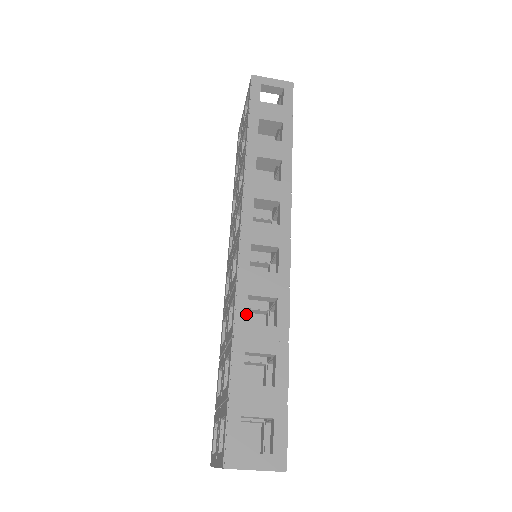
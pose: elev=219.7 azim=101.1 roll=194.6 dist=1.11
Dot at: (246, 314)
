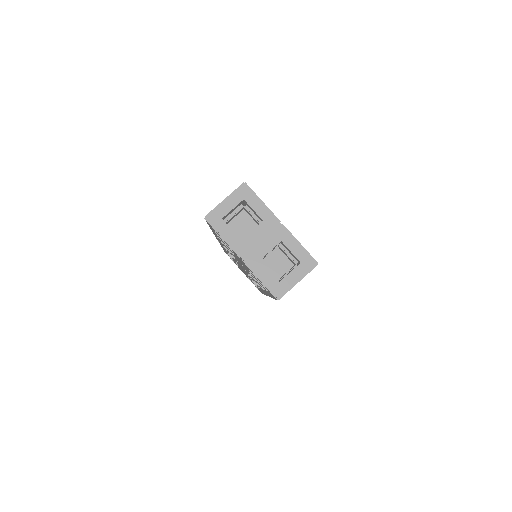
Dot at: occluded
